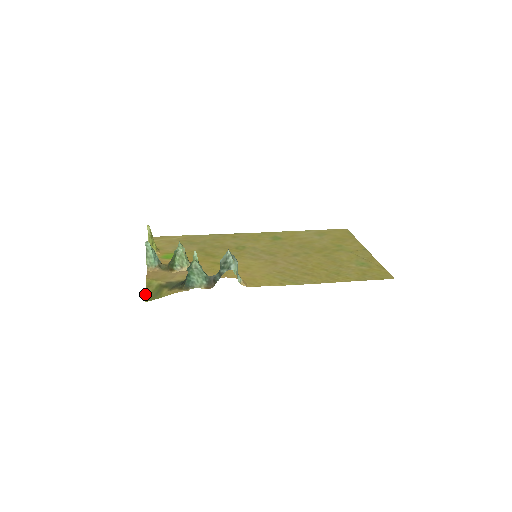
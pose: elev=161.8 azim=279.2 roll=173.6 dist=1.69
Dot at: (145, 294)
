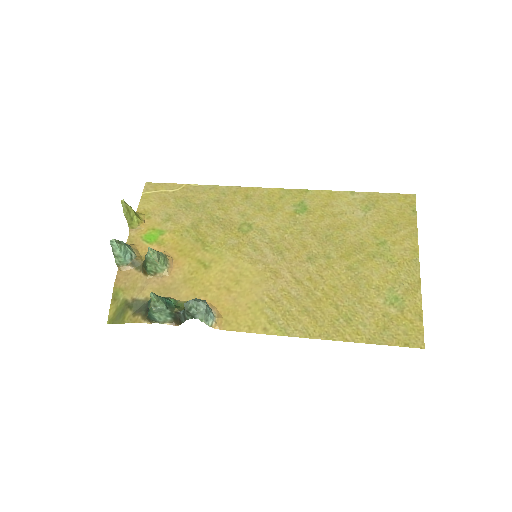
Dot at: (109, 311)
